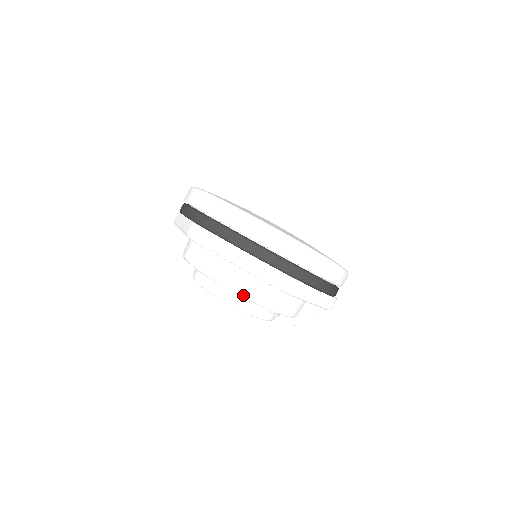
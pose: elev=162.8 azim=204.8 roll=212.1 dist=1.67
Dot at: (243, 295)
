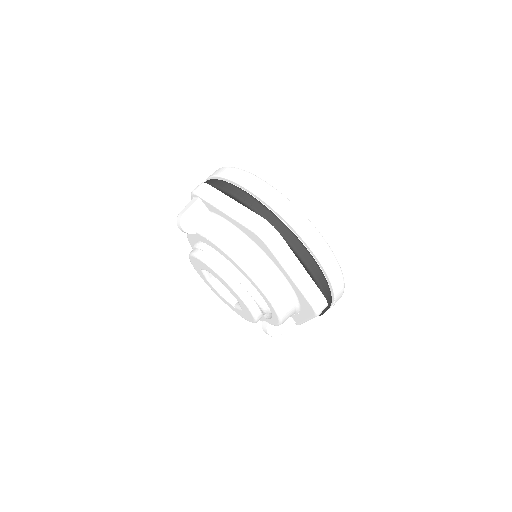
Dot at: (273, 302)
